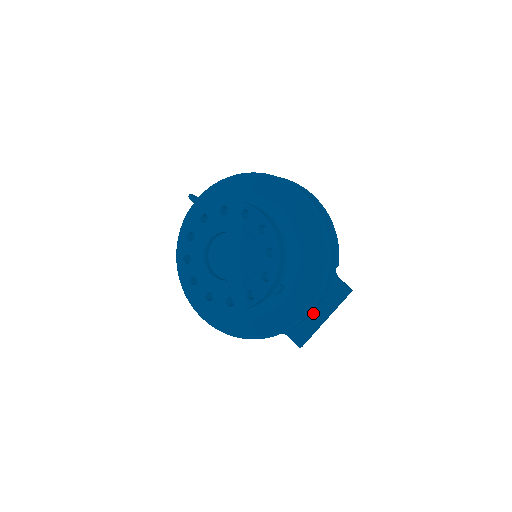
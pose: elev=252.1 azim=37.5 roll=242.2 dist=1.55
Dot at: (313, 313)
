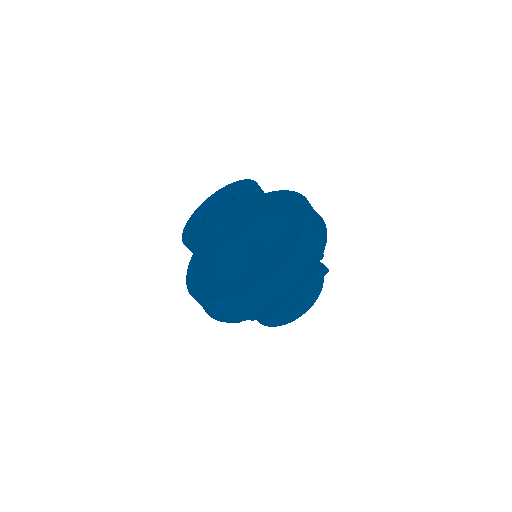
Dot at: (286, 288)
